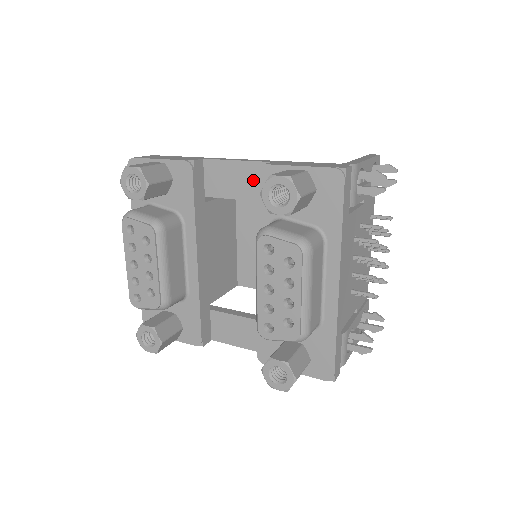
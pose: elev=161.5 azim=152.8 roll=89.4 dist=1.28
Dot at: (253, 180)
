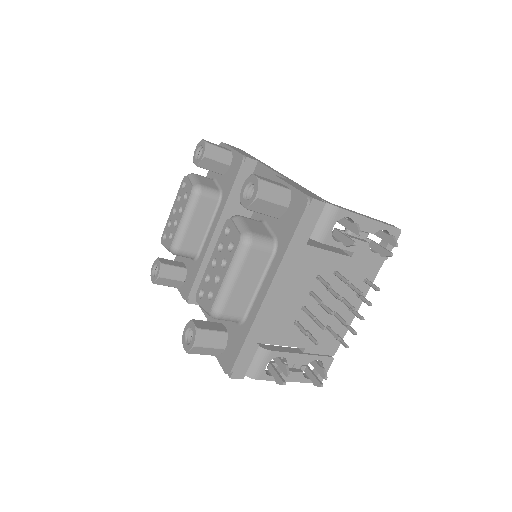
Dot at: occluded
